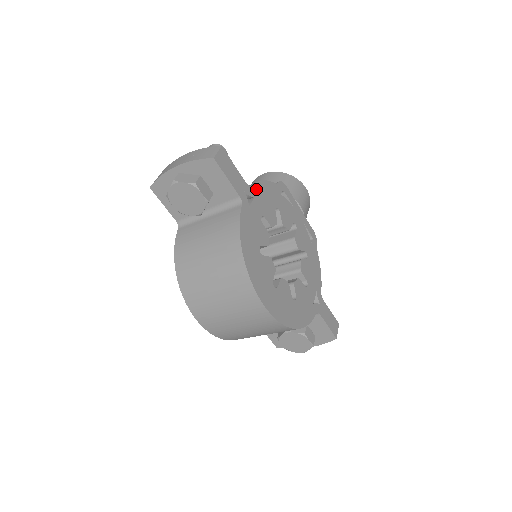
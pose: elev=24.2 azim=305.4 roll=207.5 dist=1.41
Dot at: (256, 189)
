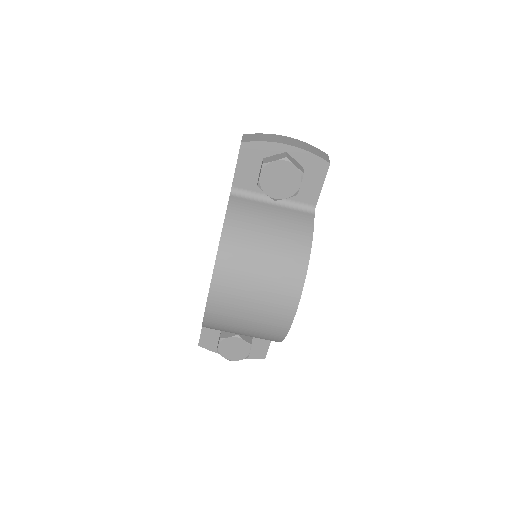
Dot at: occluded
